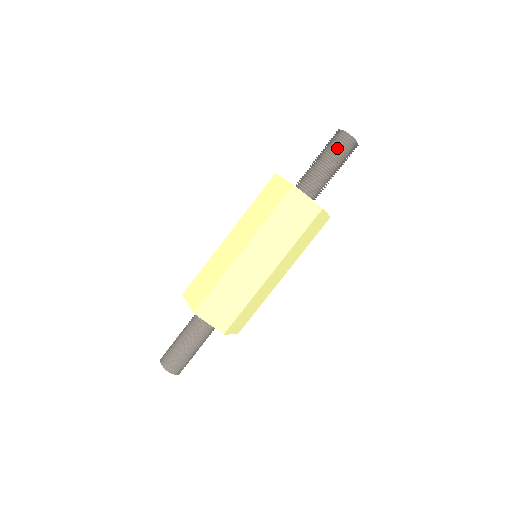
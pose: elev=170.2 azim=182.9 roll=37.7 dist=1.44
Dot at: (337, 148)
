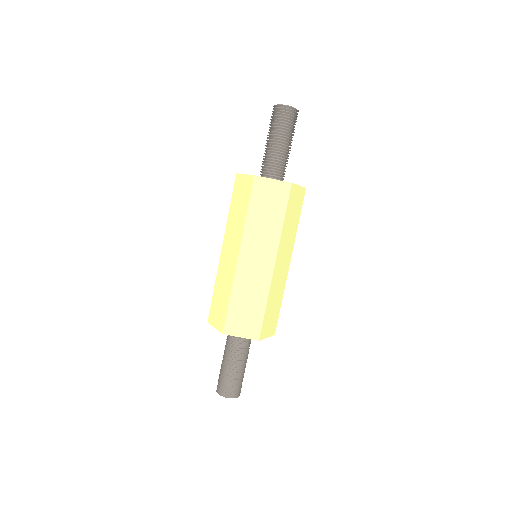
Dot at: (272, 123)
